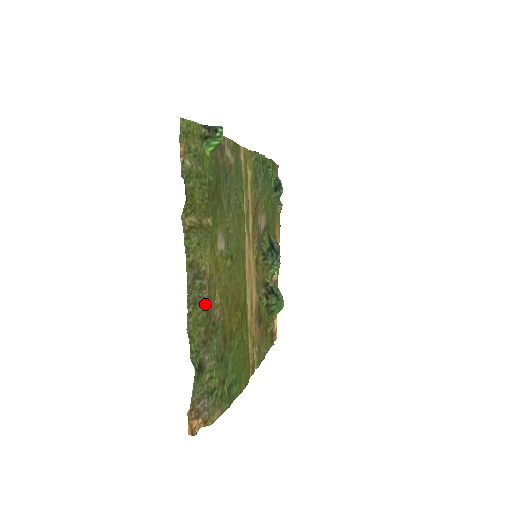
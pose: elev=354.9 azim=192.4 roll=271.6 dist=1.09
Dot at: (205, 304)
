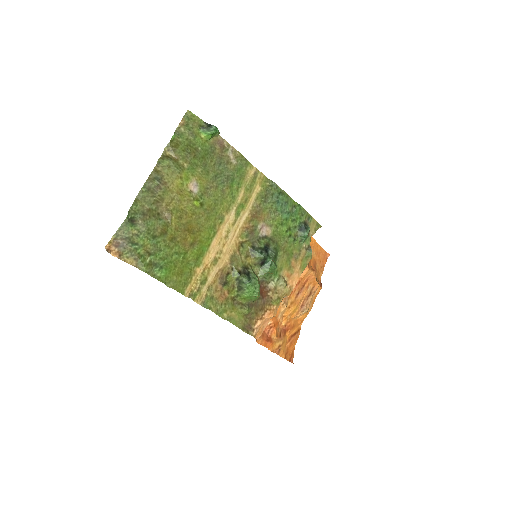
Dot at: (155, 196)
